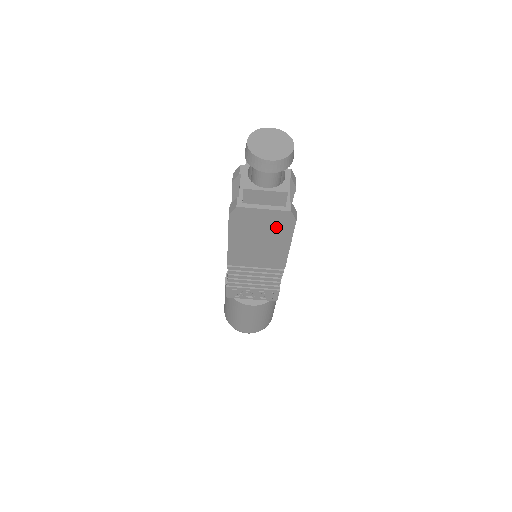
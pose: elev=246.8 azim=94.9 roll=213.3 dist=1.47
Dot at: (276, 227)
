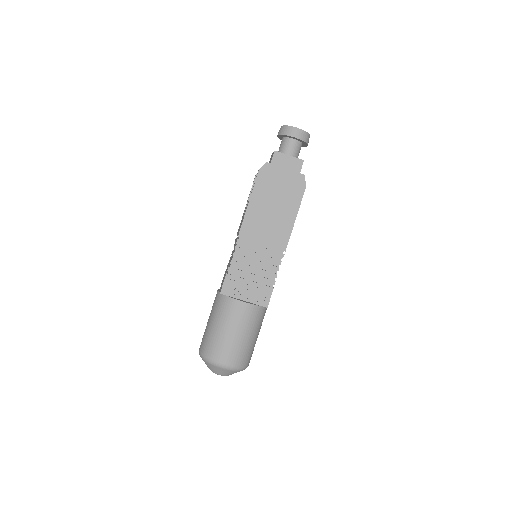
Dot at: (290, 192)
